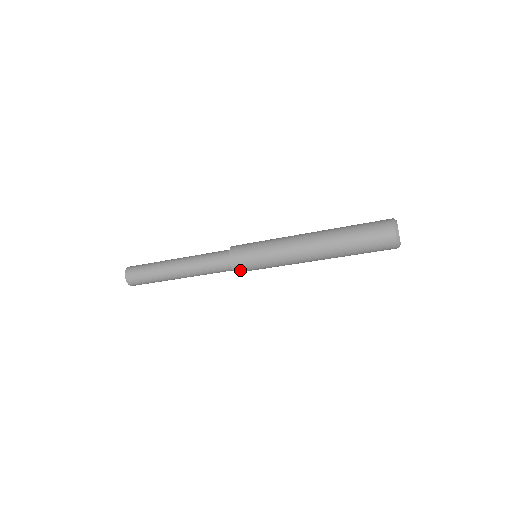
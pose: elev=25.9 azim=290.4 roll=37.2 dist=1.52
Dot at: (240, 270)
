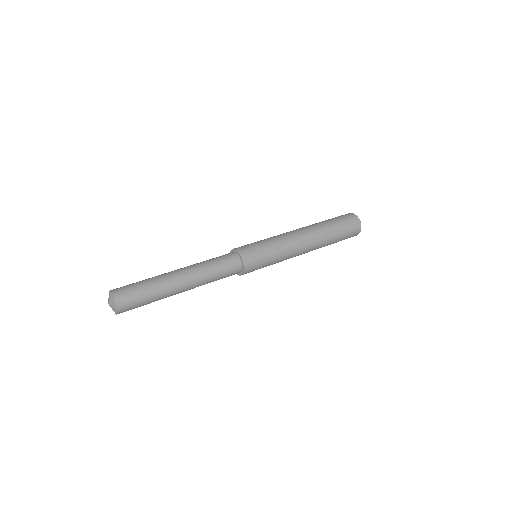
Dot at: occluded
